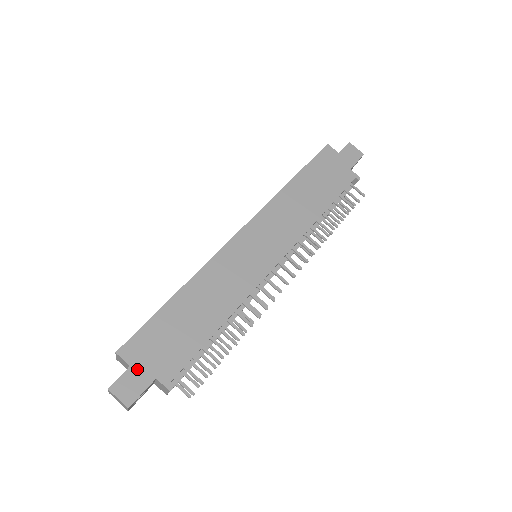
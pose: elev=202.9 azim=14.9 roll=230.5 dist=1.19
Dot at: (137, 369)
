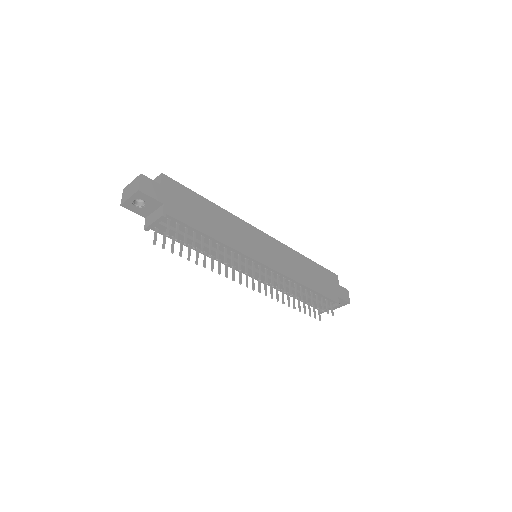
Dot at: (162, 189)
